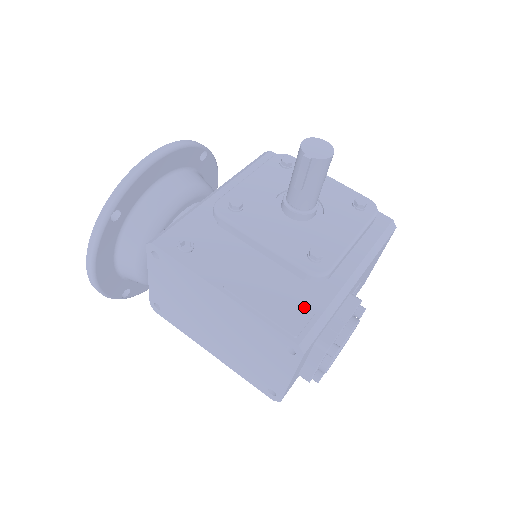
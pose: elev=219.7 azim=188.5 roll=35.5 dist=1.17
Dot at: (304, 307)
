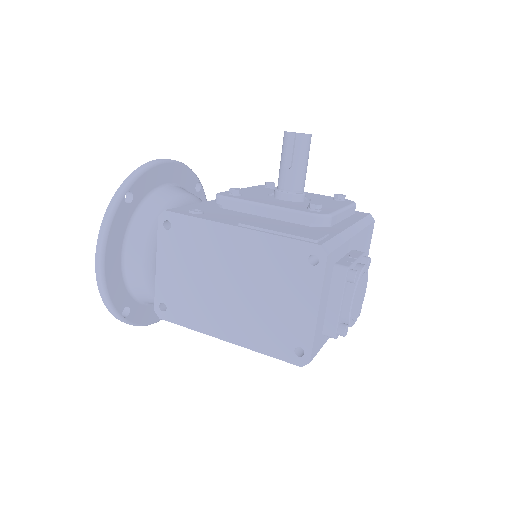
Dot at: (316, 232)
